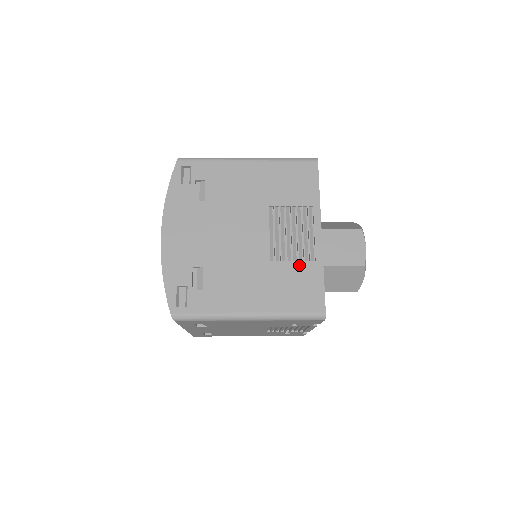
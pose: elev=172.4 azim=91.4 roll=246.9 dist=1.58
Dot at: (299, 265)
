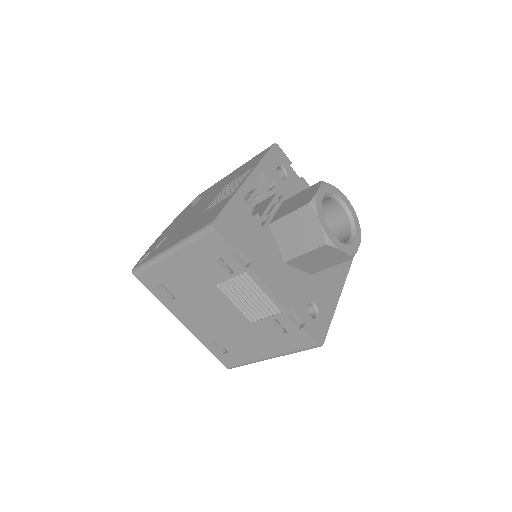
Dot at: (219, 203)
